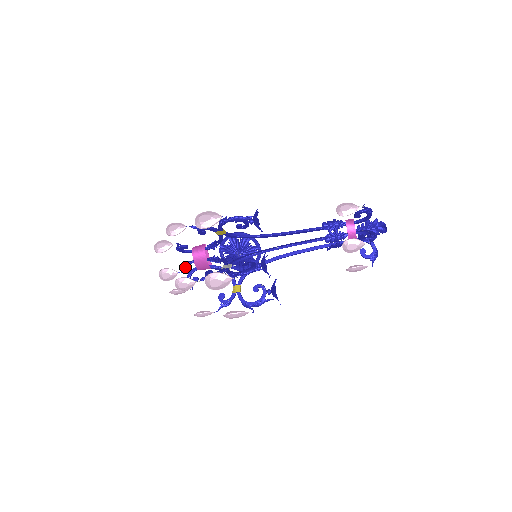
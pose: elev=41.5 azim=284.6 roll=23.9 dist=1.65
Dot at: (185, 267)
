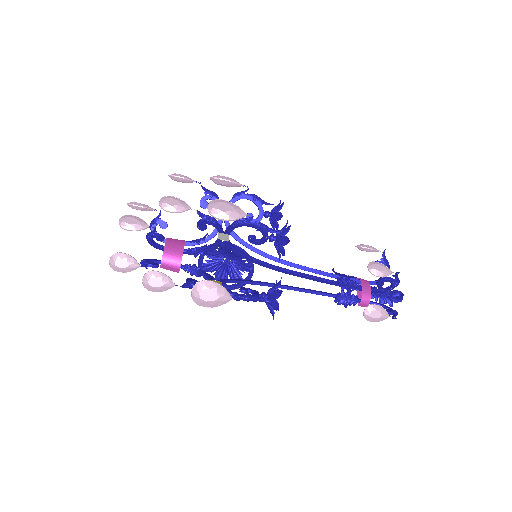
Dot at: (157, 233)
